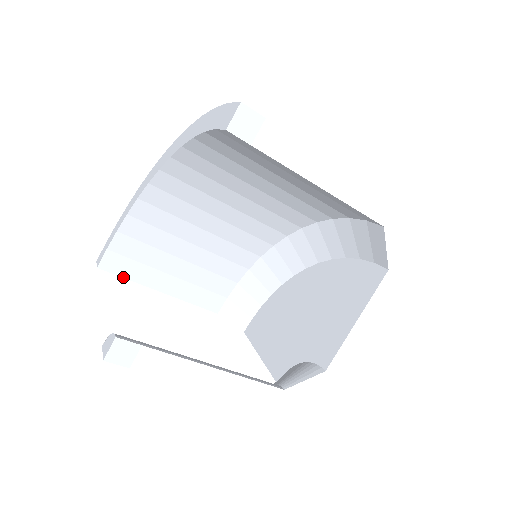
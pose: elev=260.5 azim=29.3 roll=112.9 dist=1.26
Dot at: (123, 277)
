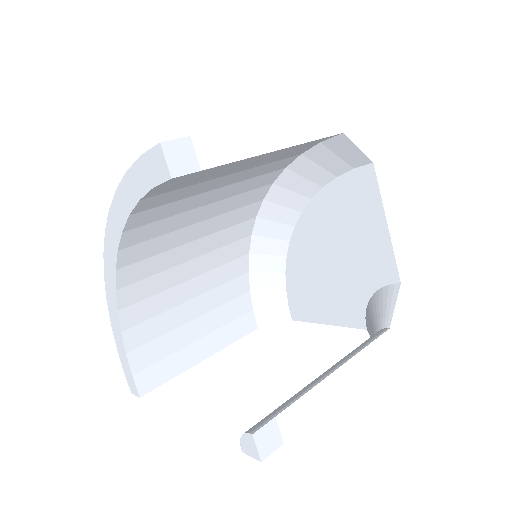
Dot at: occluded
